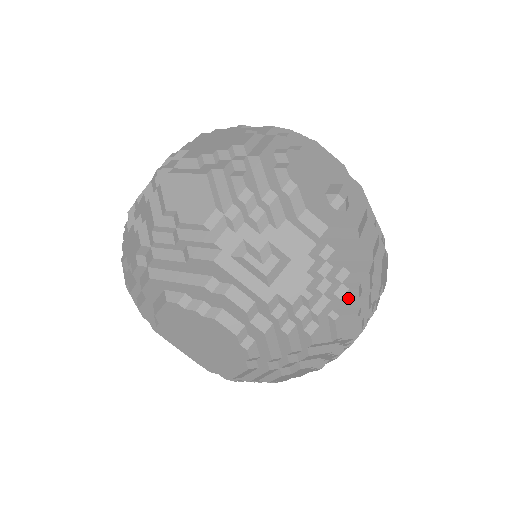
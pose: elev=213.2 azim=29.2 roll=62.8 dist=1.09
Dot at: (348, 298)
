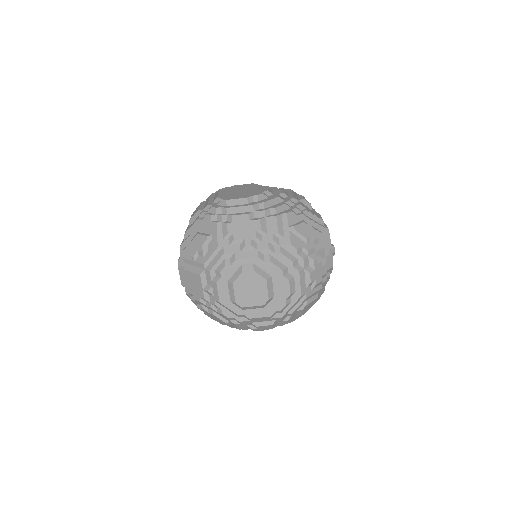
Dot at: (313, 232)
